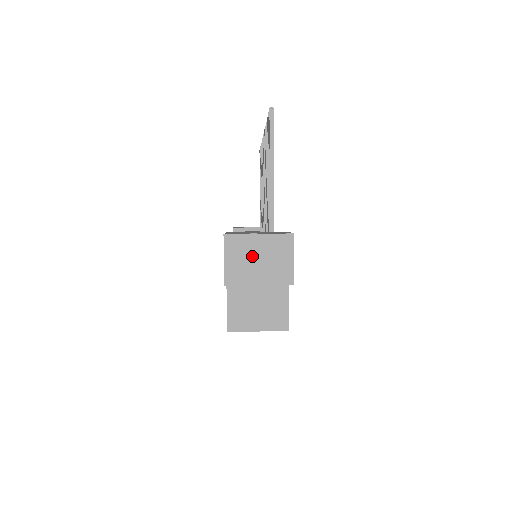
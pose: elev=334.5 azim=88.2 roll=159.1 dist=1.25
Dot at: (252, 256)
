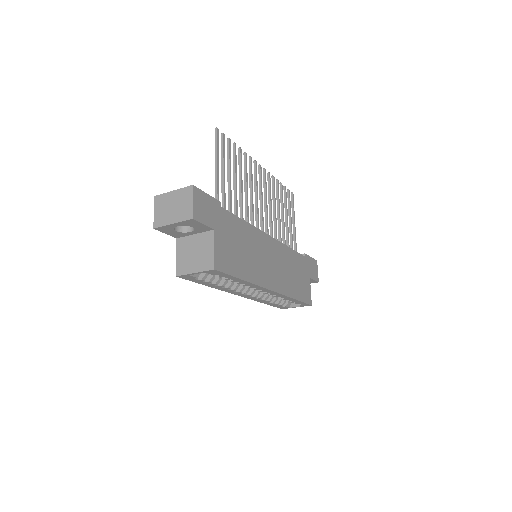
Dot at: (169, 206)
